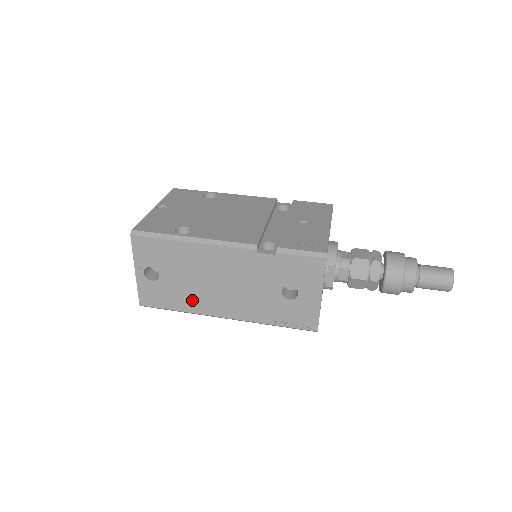
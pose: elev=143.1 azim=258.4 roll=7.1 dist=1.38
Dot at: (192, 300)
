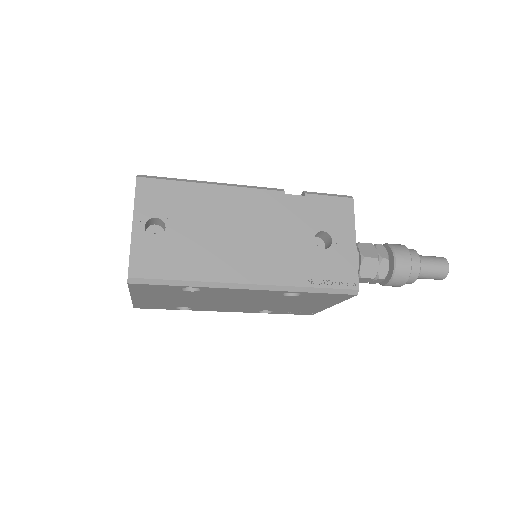
Dot at: (207, 261)
